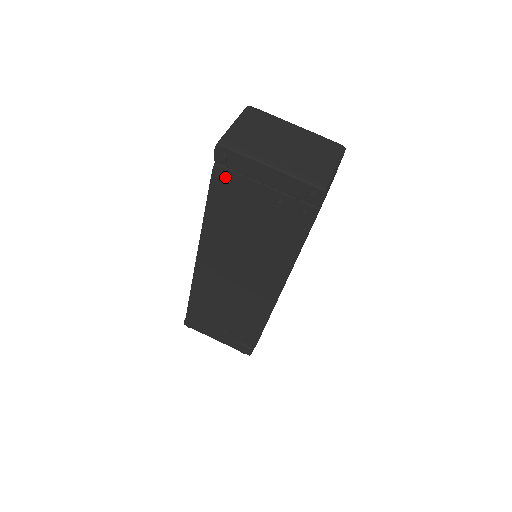
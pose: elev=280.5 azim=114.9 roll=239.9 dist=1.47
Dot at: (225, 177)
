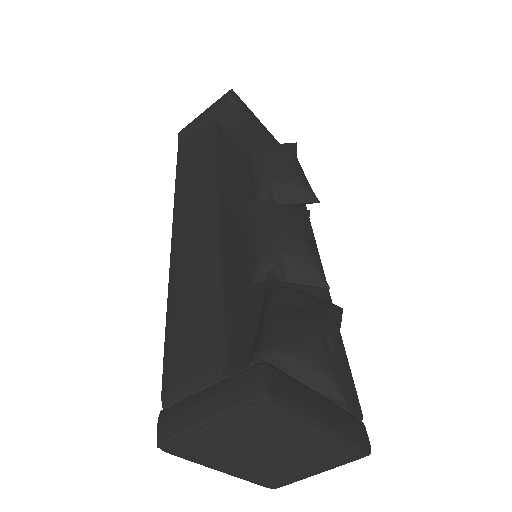
Dot at: occluded
